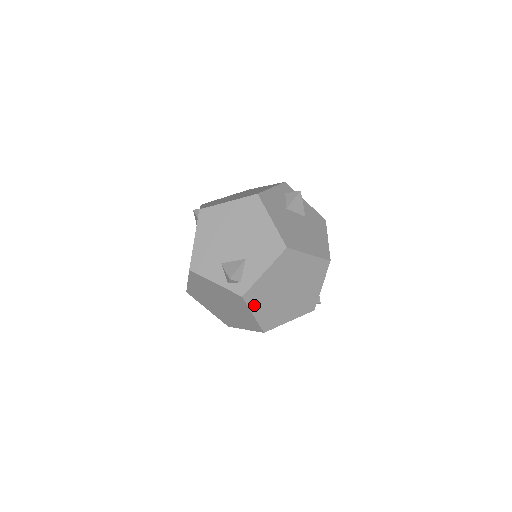
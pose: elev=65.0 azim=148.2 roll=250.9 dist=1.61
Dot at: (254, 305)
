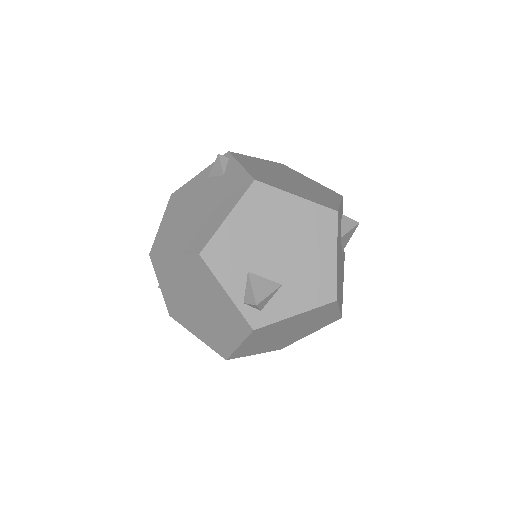
Dot at: (251, 338)
